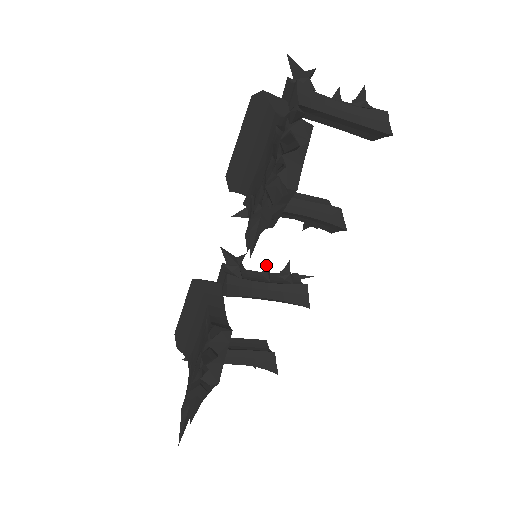
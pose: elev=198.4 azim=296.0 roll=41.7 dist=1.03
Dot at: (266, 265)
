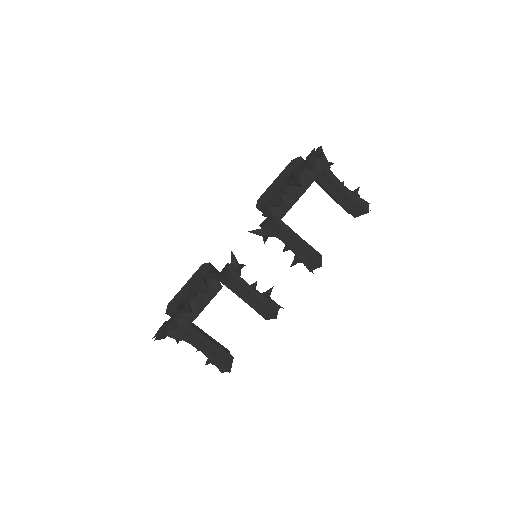
Dot at: (256, 282)
